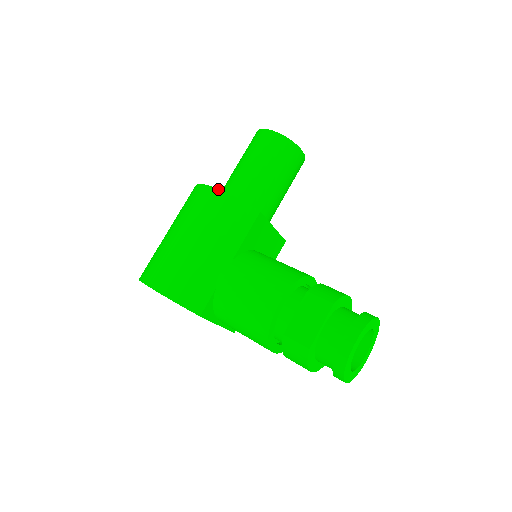
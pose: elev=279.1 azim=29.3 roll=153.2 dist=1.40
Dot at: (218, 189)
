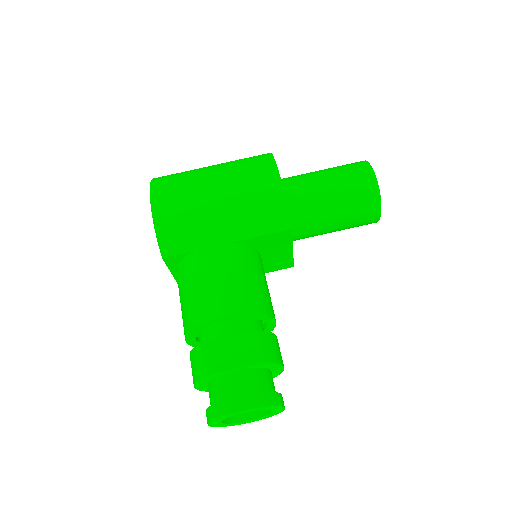
Dot at: occluded
